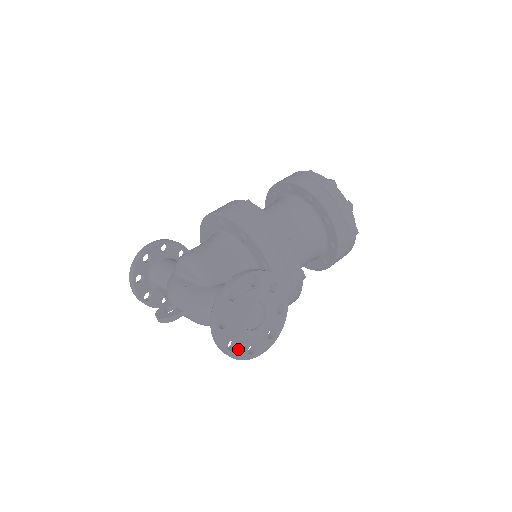
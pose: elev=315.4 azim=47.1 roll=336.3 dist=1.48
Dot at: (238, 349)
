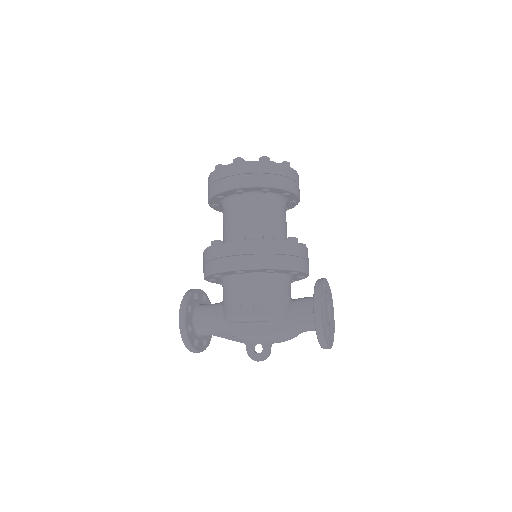
Dot at: (332, 336)
